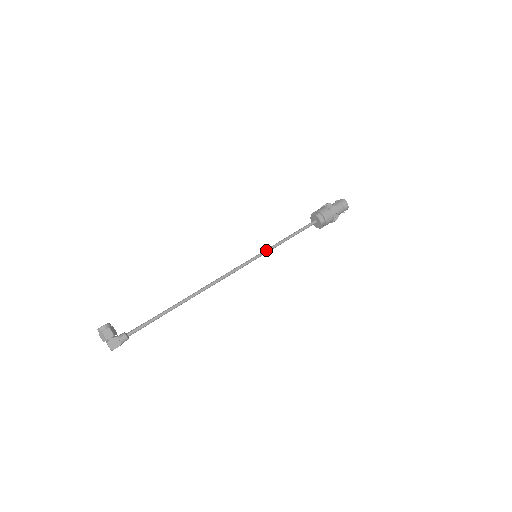
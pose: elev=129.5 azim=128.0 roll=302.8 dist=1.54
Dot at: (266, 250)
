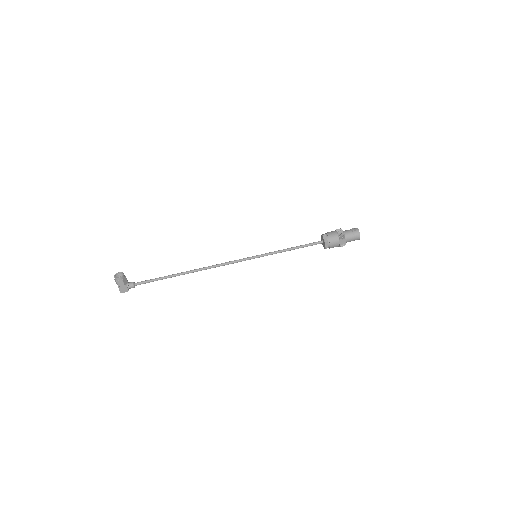
Dot at: (266, 254)
